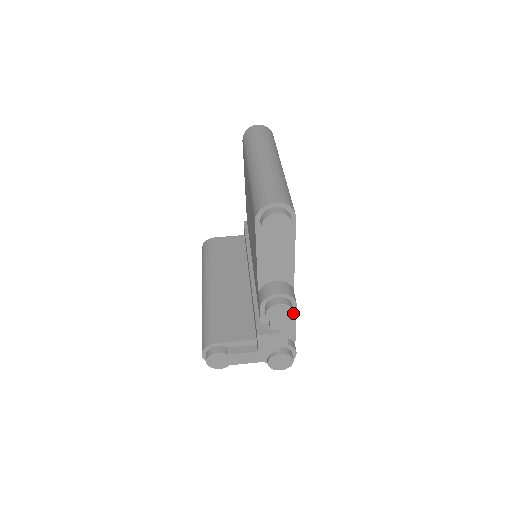
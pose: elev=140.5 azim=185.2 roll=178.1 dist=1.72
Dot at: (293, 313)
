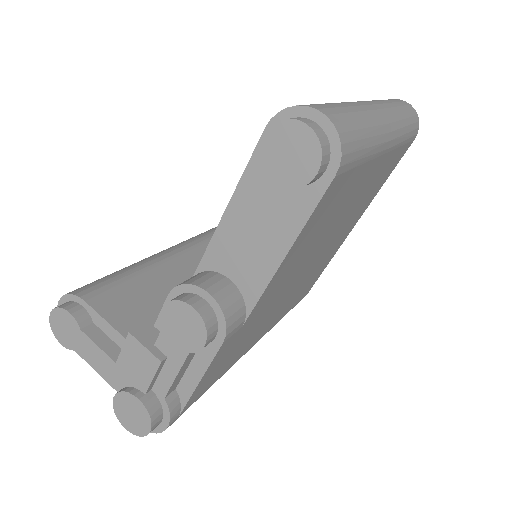
Dot at: (203, 346)
